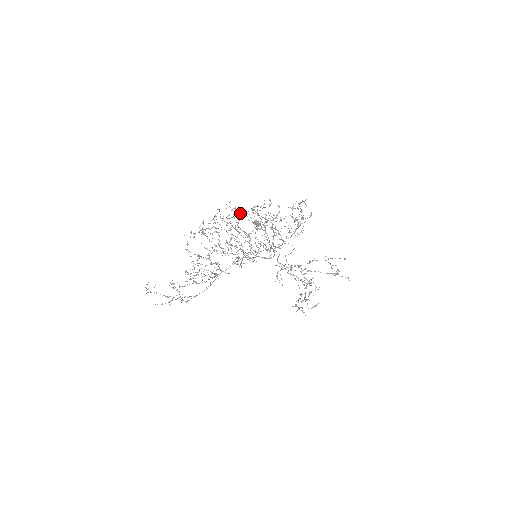
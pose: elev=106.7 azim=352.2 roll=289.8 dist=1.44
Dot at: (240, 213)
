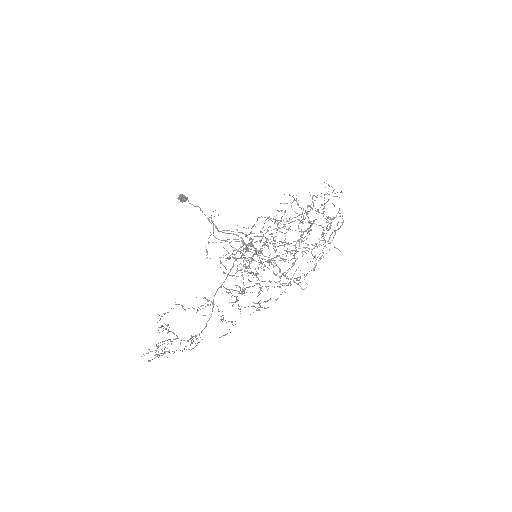
Dot at: (272, 221)
